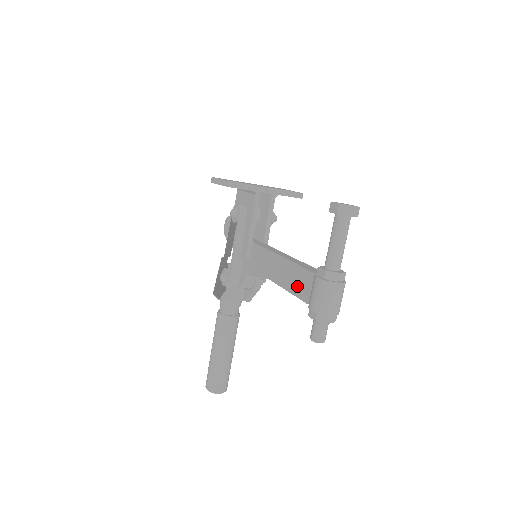
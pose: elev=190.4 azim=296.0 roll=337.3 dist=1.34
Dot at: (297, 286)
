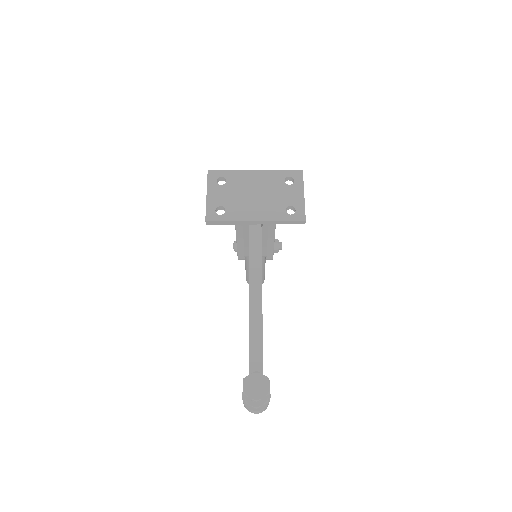
Dot at: occluded
